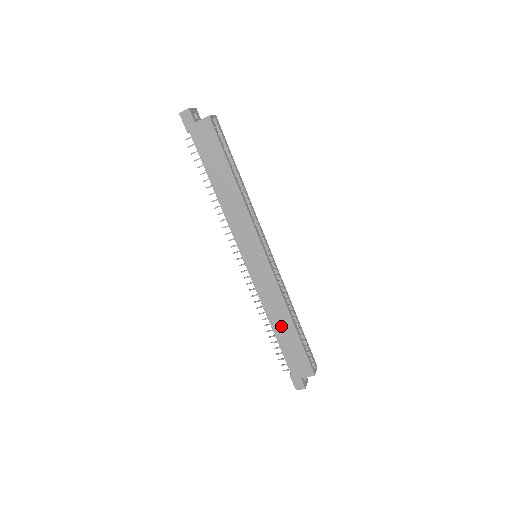
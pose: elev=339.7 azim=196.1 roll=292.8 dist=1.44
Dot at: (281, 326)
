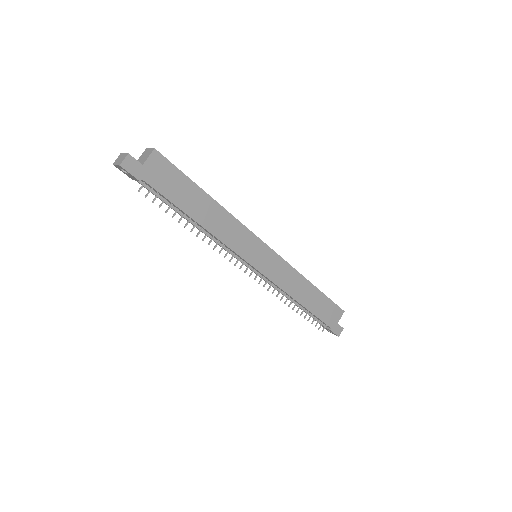
Dot at: (306, 296)
